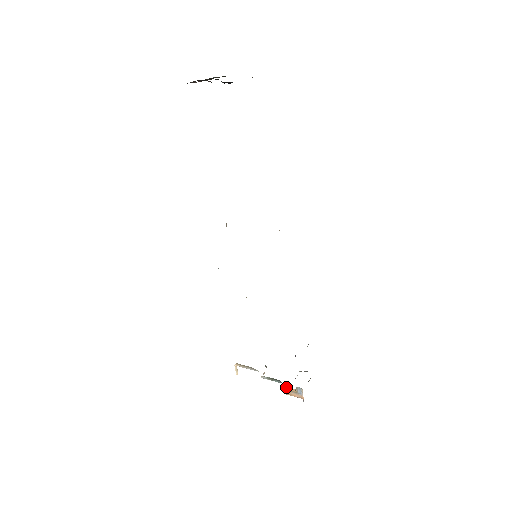
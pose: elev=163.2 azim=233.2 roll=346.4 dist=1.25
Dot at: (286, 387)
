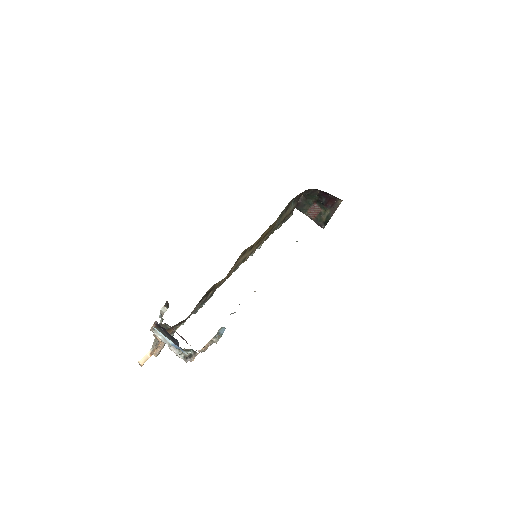
Dot at: occluded
